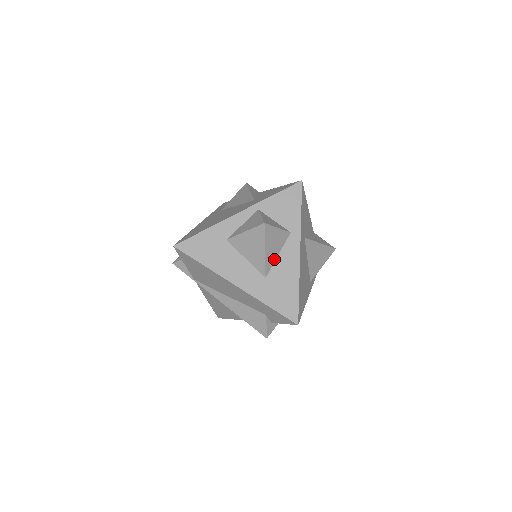
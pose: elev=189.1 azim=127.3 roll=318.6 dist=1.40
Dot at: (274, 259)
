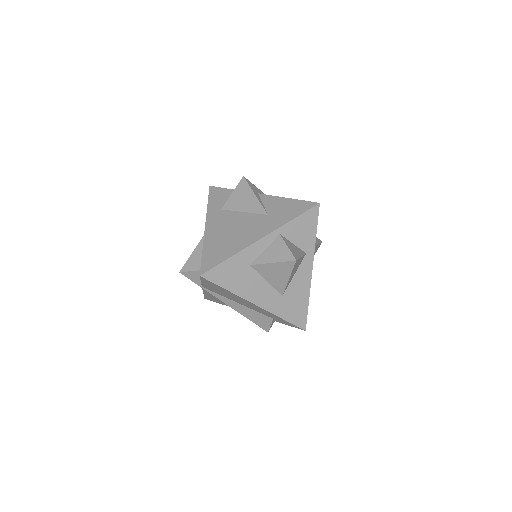
Dot at: (291, 279)
